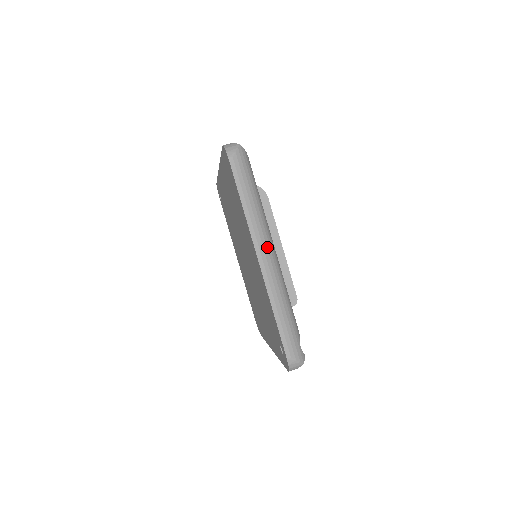
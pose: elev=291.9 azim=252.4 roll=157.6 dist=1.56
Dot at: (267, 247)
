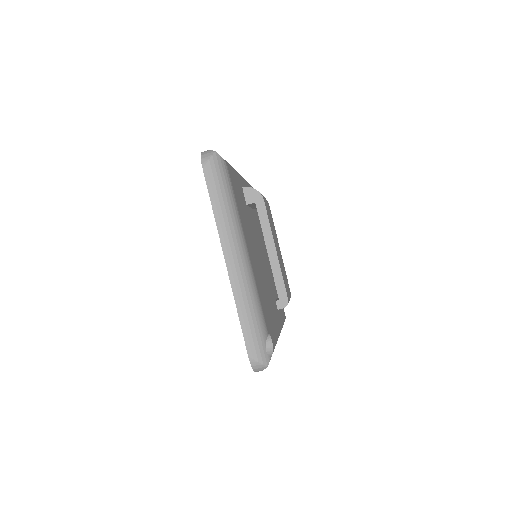
Dot at: (236, 251)
